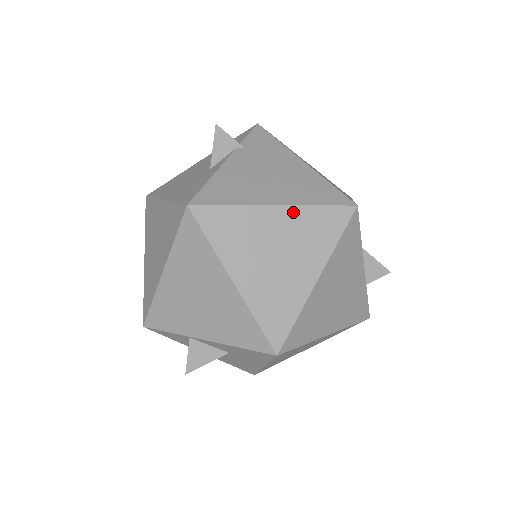
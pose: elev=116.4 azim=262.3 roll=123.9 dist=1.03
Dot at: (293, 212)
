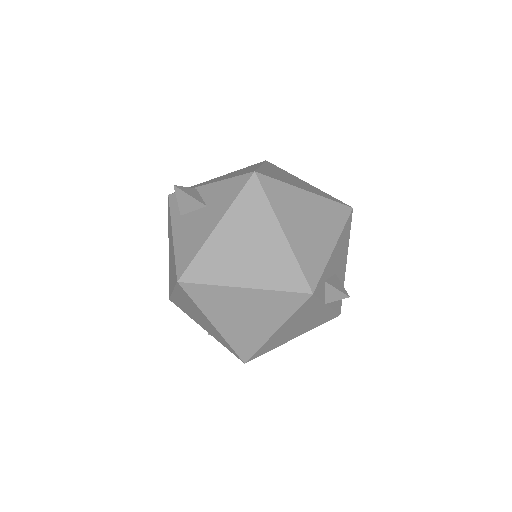
Dot at: (315, 188)
